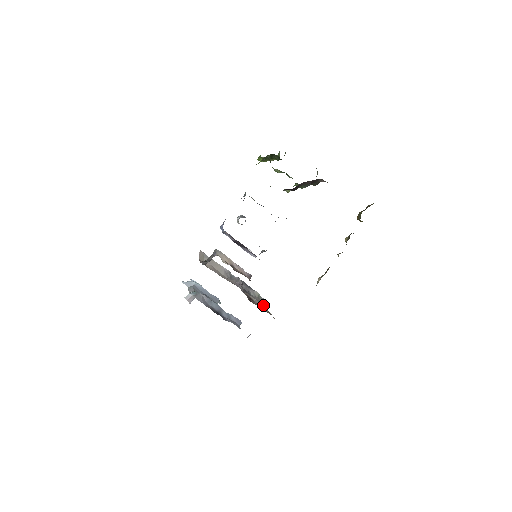
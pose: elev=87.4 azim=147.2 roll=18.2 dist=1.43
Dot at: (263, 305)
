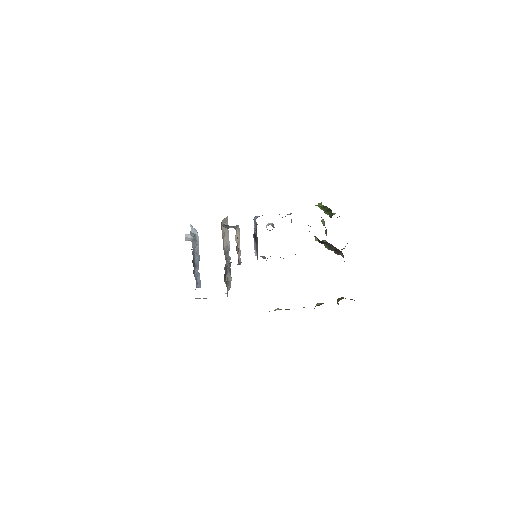
Dot at: occluded
